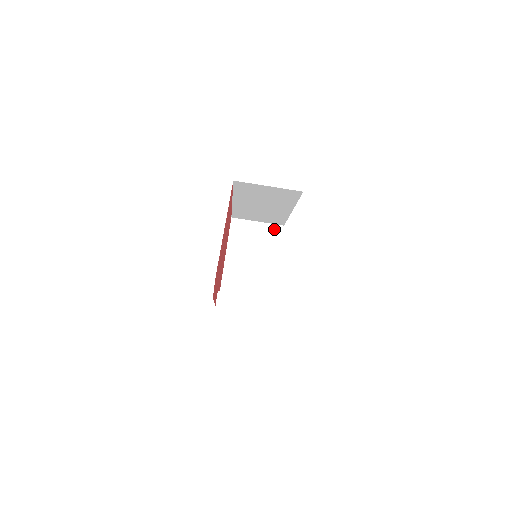
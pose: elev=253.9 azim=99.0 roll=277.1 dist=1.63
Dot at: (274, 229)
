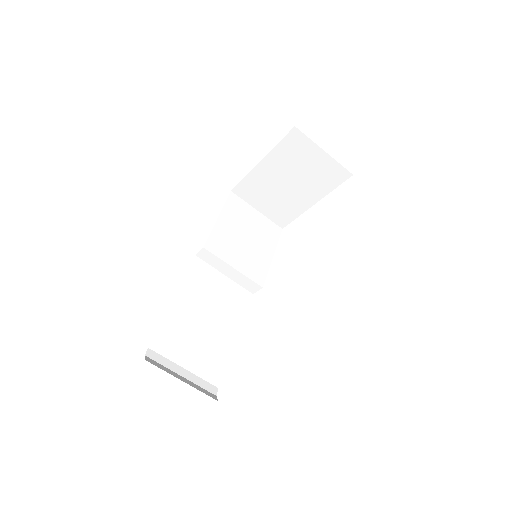
Dot at: (338, 171)
